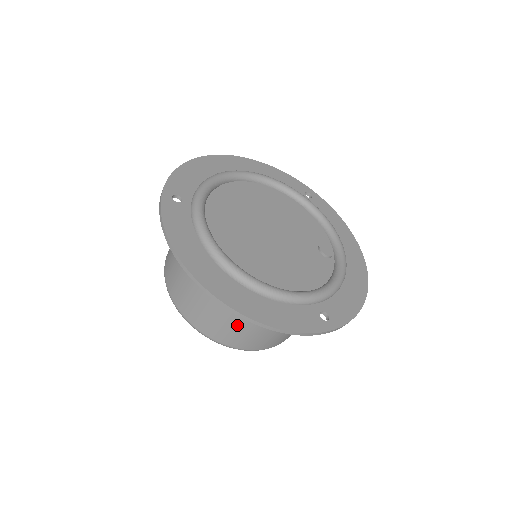
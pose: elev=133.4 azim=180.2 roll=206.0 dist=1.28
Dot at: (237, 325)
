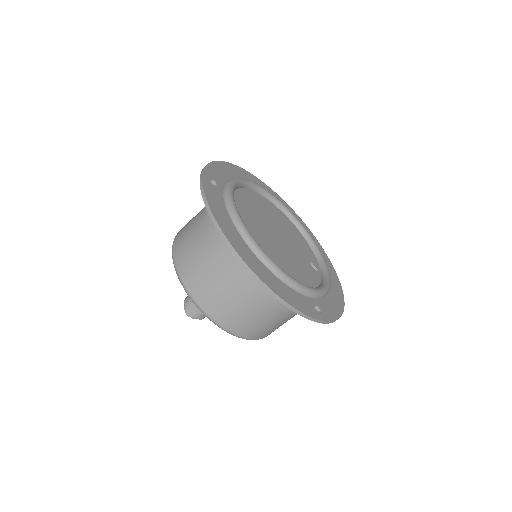
Dot at: (239, 304)
